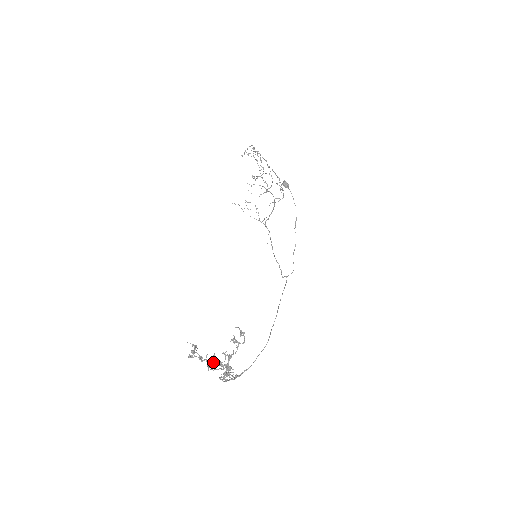
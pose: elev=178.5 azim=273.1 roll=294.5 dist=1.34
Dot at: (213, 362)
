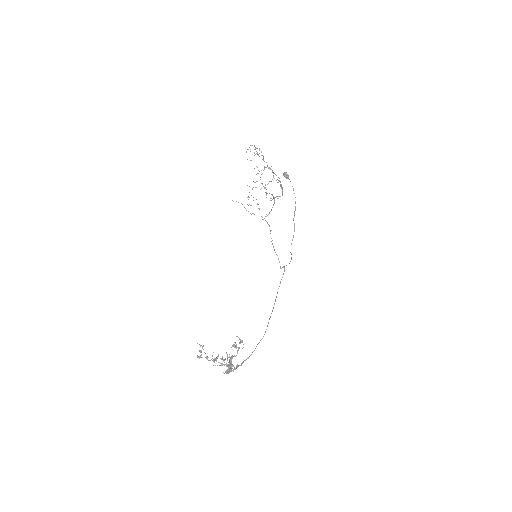
Dot at: occluded
